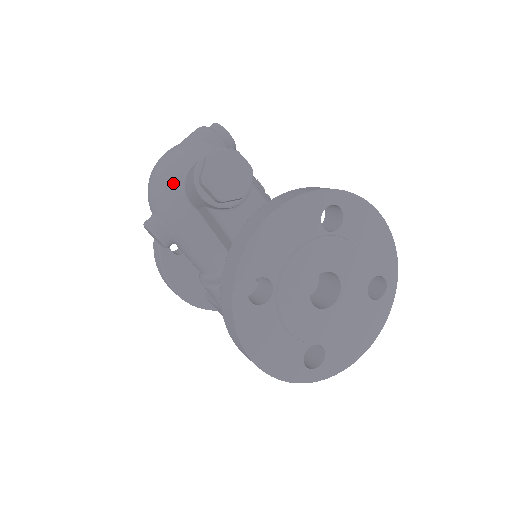
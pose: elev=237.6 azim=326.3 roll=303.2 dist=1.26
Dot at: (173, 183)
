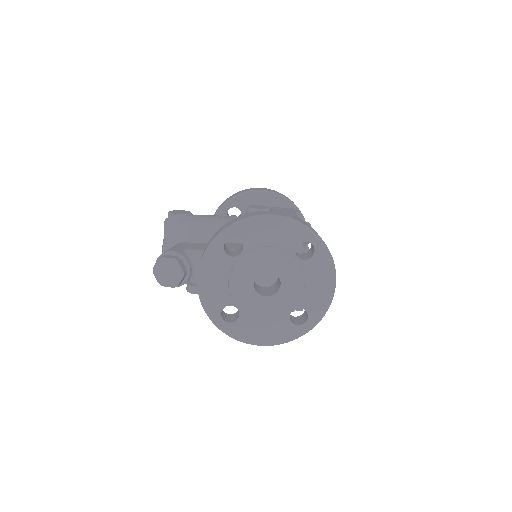
Dot at: occluded
